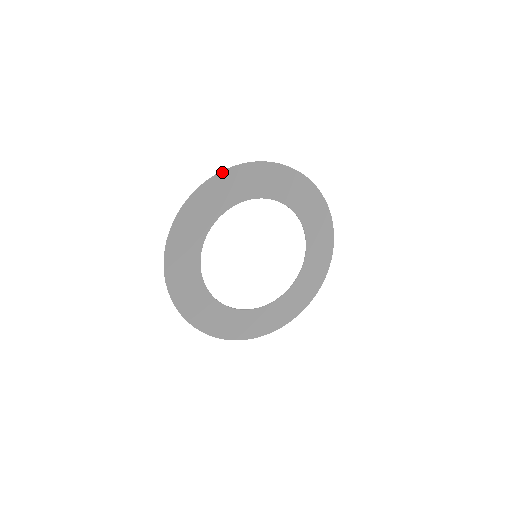
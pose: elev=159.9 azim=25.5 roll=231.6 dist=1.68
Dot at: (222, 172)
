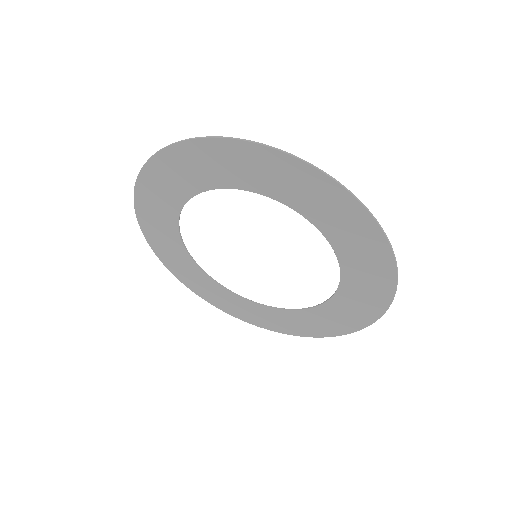
Dot at: (207, 138)
